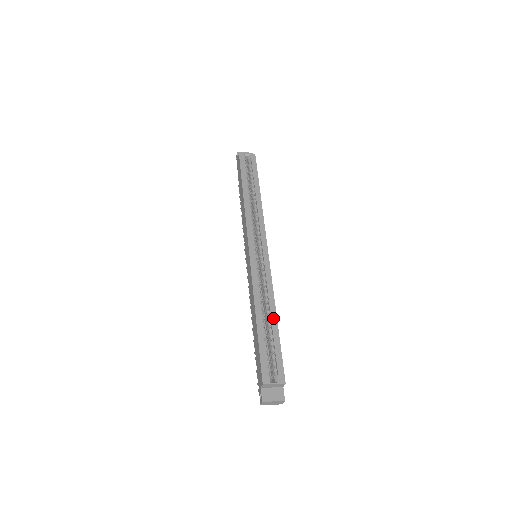
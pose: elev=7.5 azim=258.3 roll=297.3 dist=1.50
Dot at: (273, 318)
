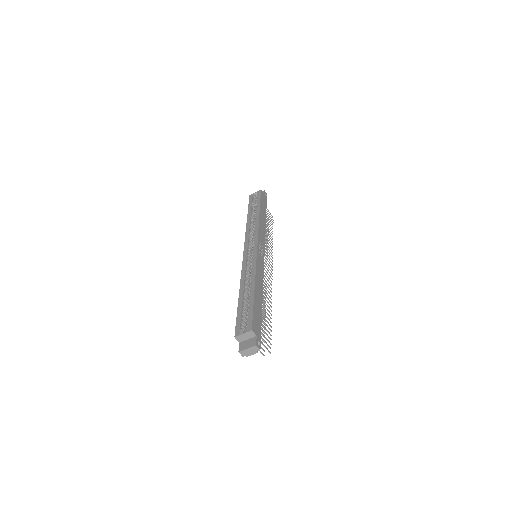
Dot at: (251, 289)
